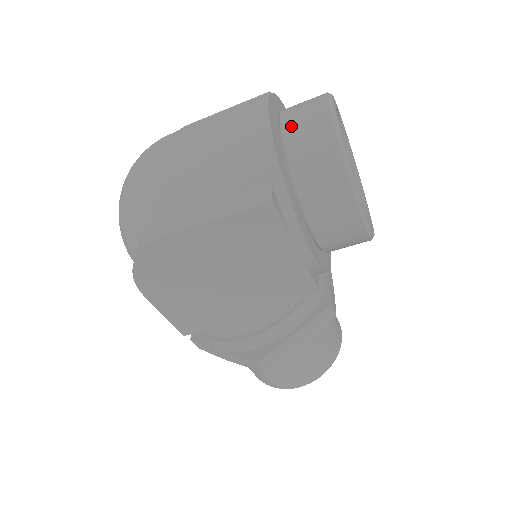
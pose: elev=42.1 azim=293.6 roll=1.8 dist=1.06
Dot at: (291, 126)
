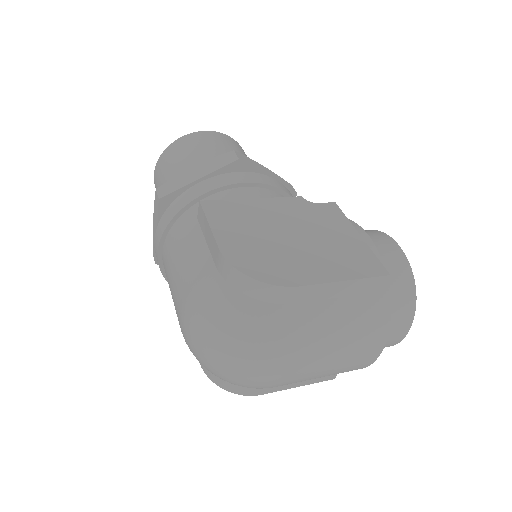
Dot at: occluded
